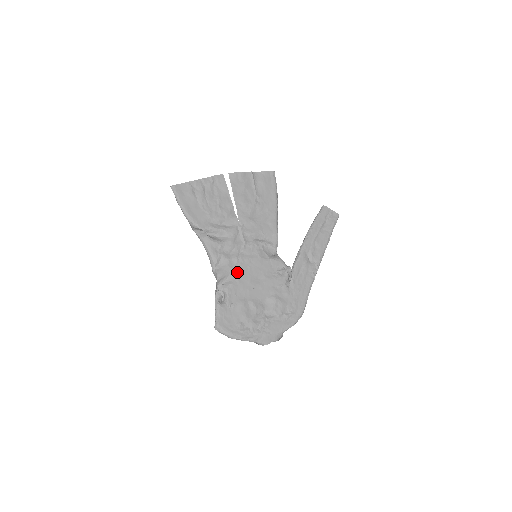
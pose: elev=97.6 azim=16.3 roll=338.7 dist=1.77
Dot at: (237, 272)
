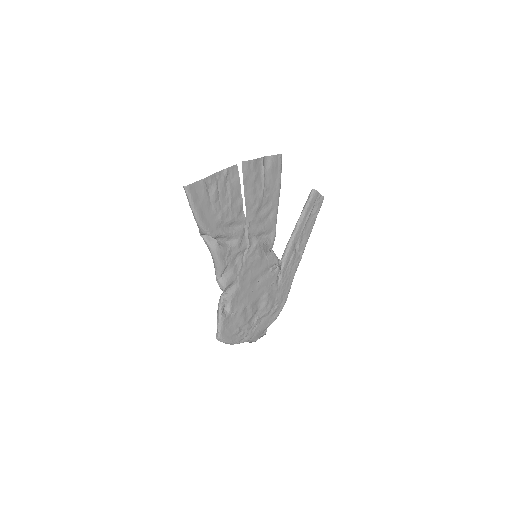
Dot at: (240, 278)
